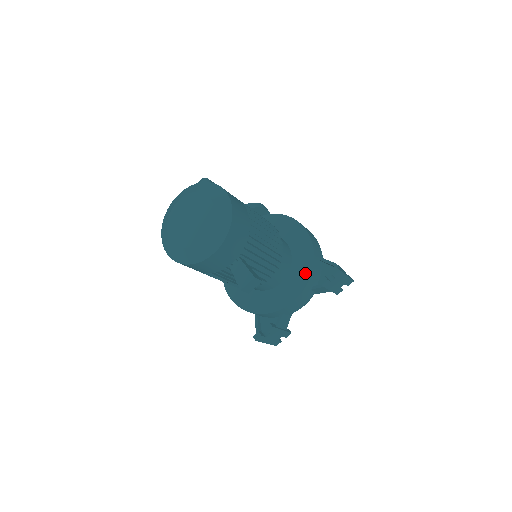
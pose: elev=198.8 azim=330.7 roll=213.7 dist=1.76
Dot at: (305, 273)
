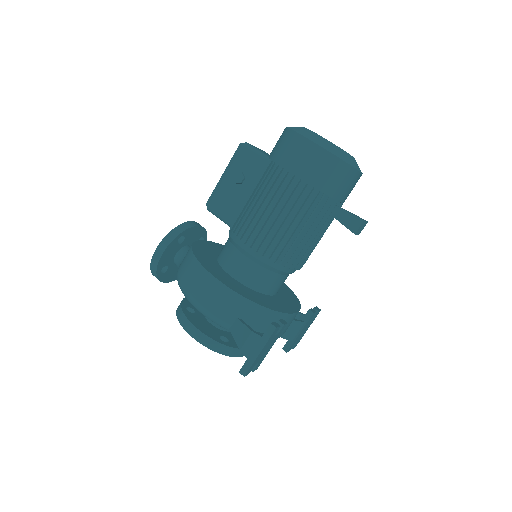
Dot at: (294, 299)
